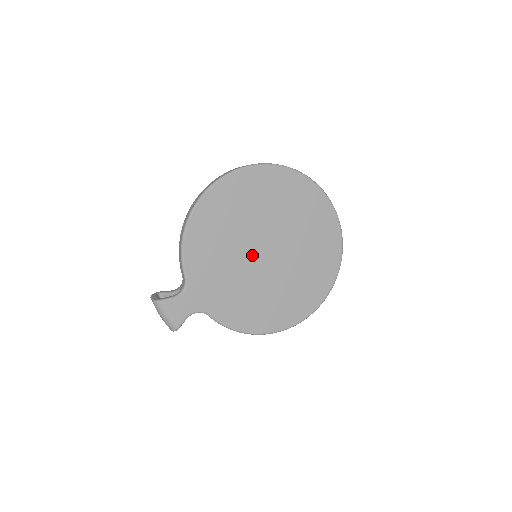
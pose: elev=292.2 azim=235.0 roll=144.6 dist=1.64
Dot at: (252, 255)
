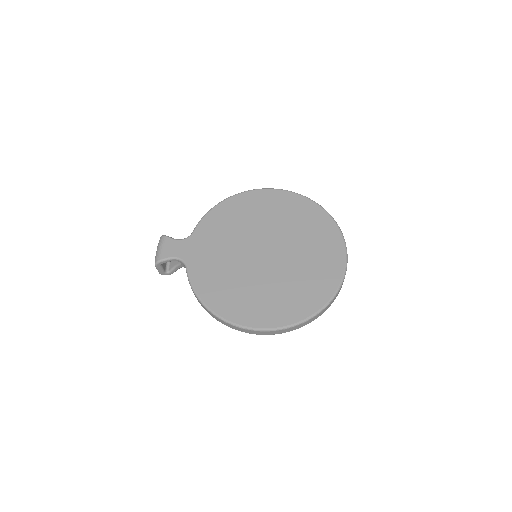
Dot at: (251, 248)
